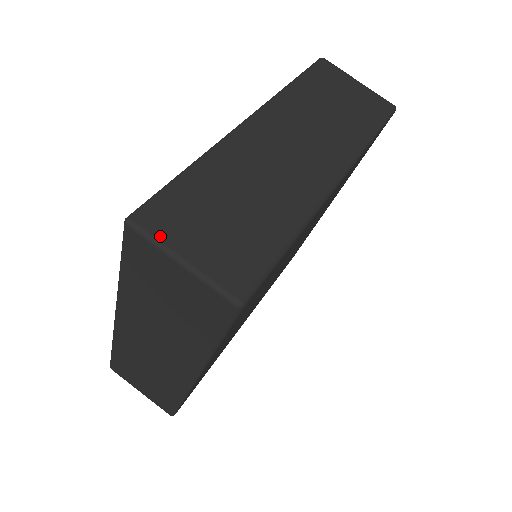
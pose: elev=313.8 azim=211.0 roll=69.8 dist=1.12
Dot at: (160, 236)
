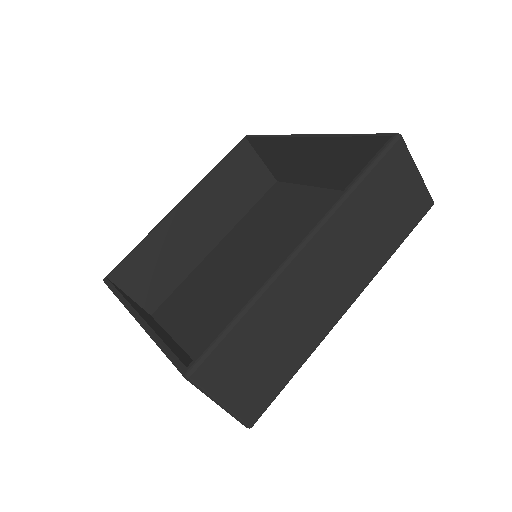
Dot at: (209, 388)
